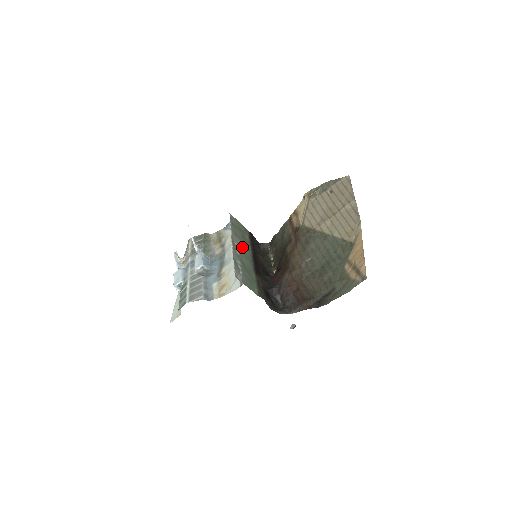
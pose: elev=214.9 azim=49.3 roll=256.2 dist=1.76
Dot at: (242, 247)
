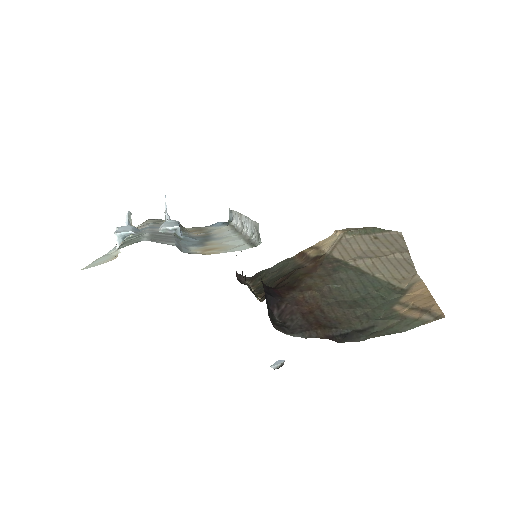
Dot at: occluded
